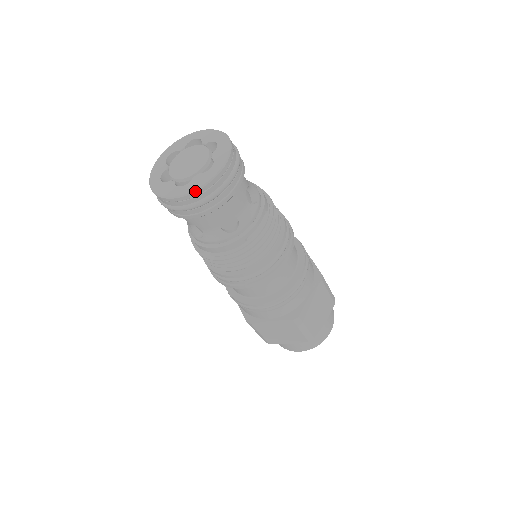
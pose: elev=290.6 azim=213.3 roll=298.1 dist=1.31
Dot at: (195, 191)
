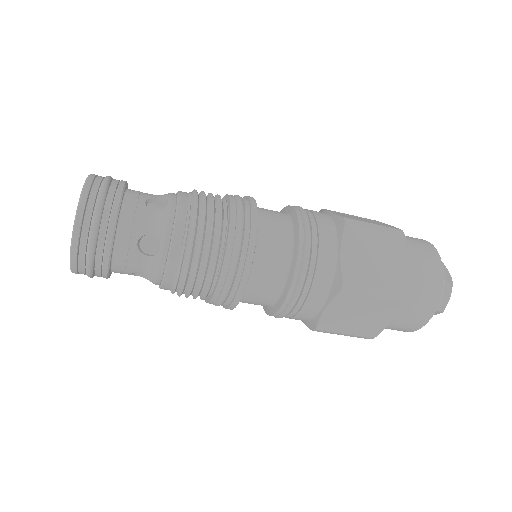
Dot at: (72, 242)
